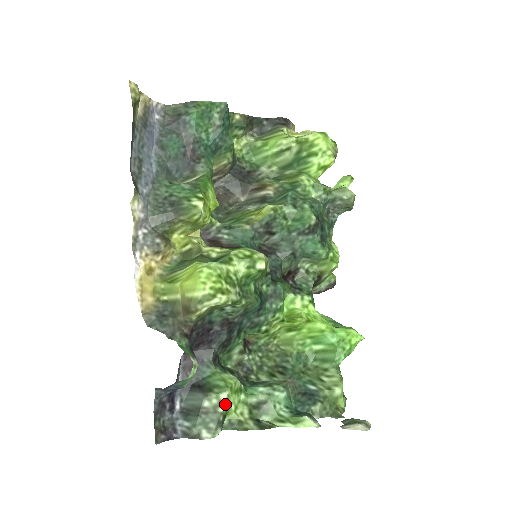
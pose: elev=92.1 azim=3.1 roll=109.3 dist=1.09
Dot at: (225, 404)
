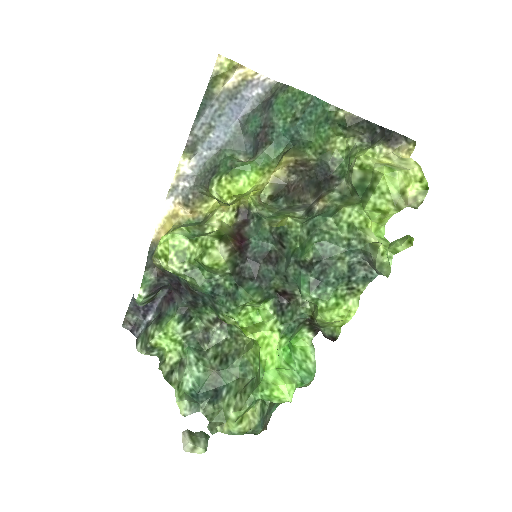
Dot at: (155, 339)
